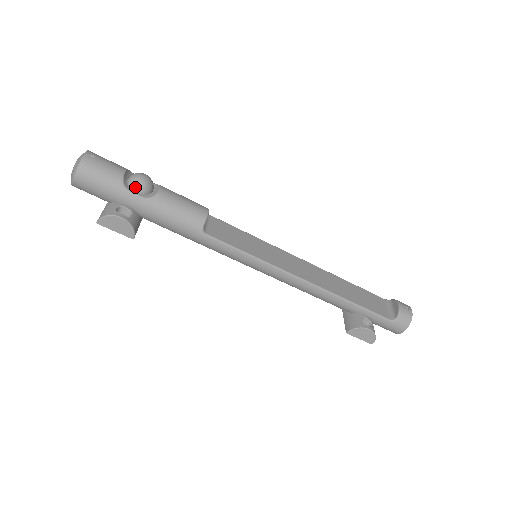
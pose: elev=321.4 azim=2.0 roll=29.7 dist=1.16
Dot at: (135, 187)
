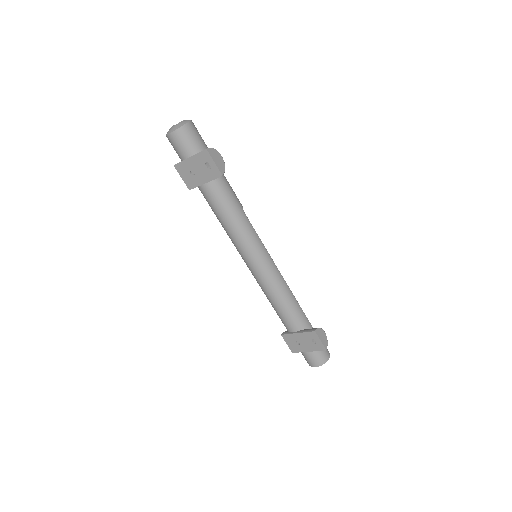
Dot at: occluded
